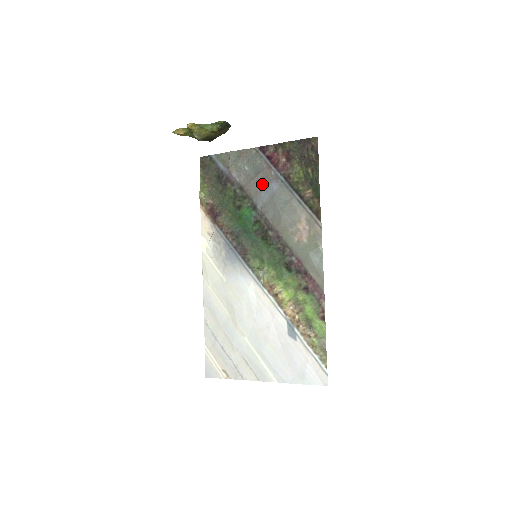
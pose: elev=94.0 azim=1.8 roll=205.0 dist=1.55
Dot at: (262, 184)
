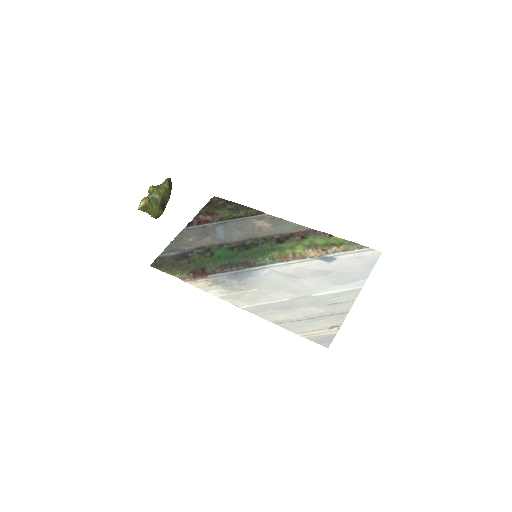
Dot at: (211, 234)
